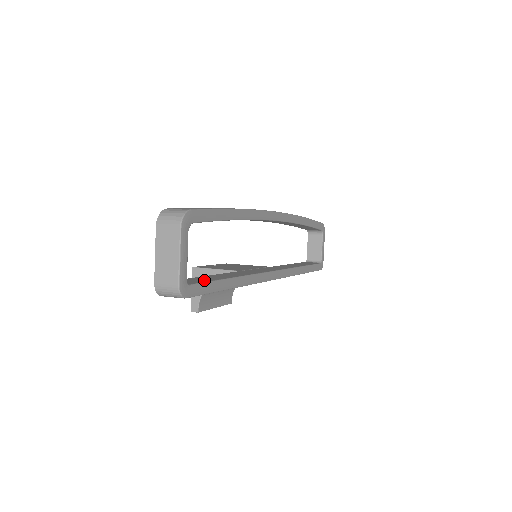
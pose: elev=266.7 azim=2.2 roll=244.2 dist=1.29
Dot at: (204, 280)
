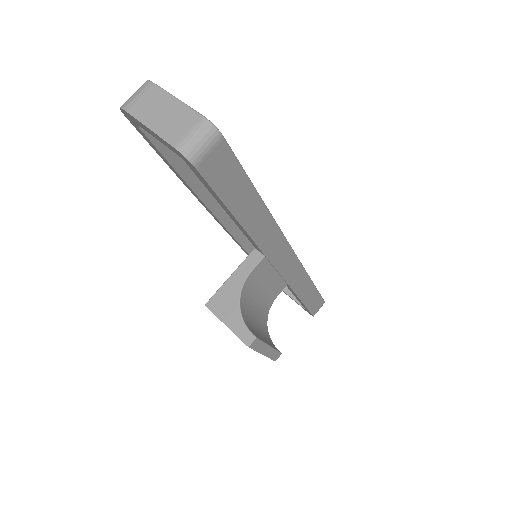
Dot at: occluded
